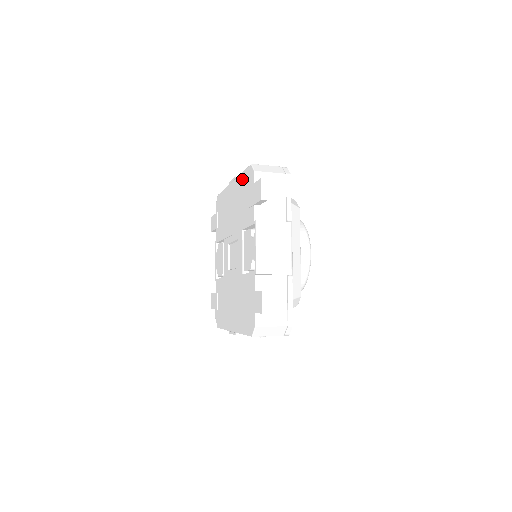
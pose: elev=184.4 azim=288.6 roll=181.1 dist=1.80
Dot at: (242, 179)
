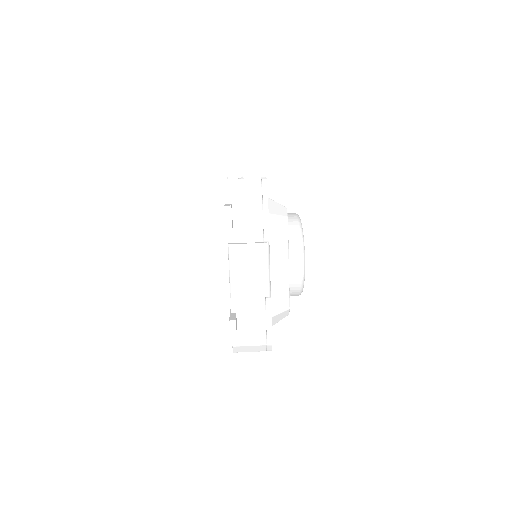
Dot at: occluded
